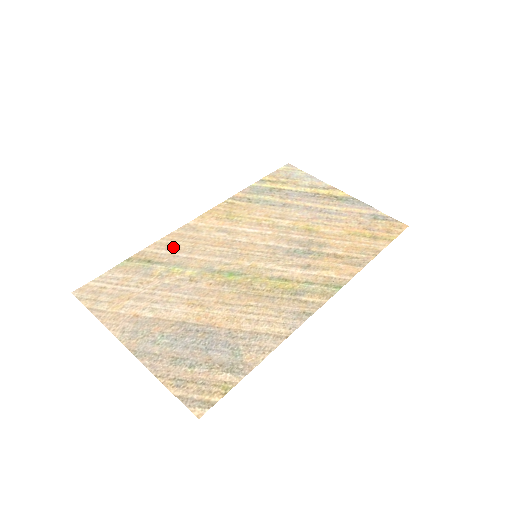
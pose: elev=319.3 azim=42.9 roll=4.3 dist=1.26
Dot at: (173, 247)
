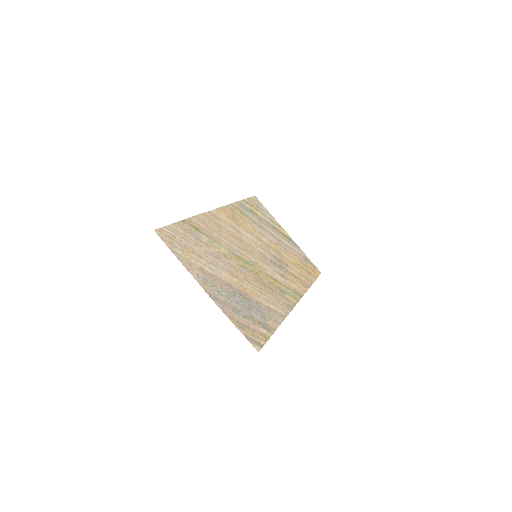
Dot at: (208, 225)
